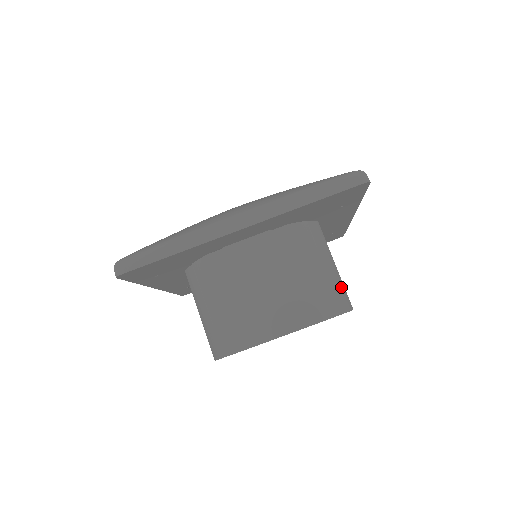
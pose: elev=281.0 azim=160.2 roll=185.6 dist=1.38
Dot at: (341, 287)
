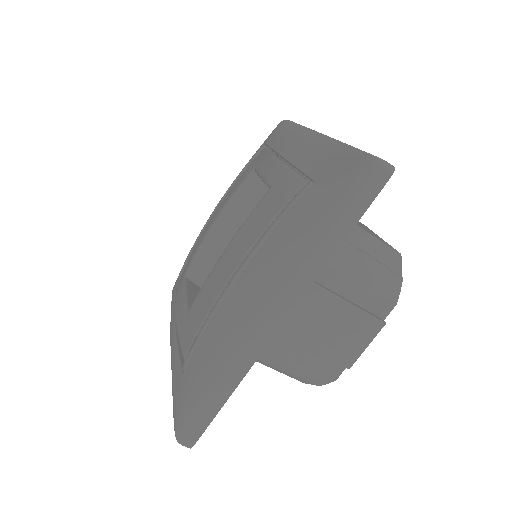
Dot at: (380, 247)
